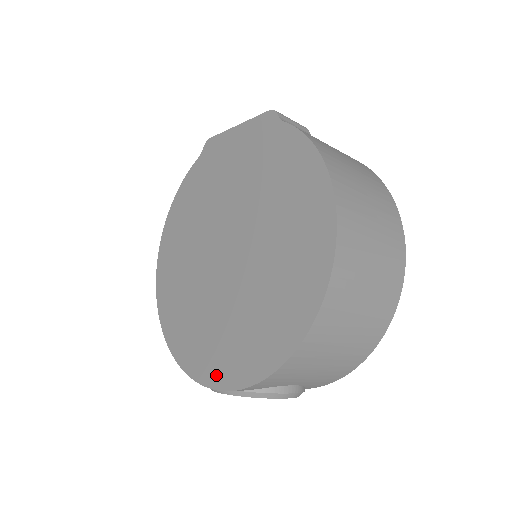
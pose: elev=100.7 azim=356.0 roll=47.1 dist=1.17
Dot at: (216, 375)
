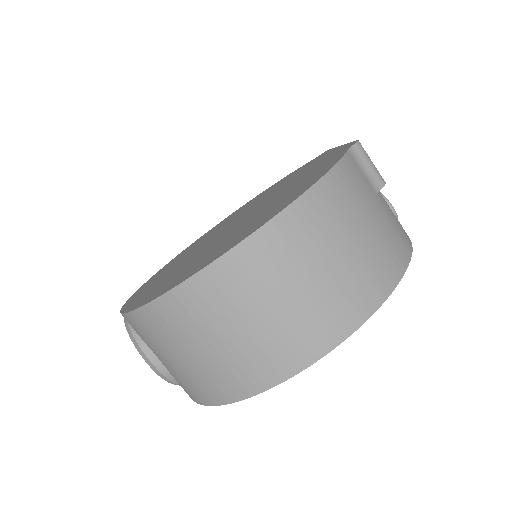
Dot at: (134, 297)
